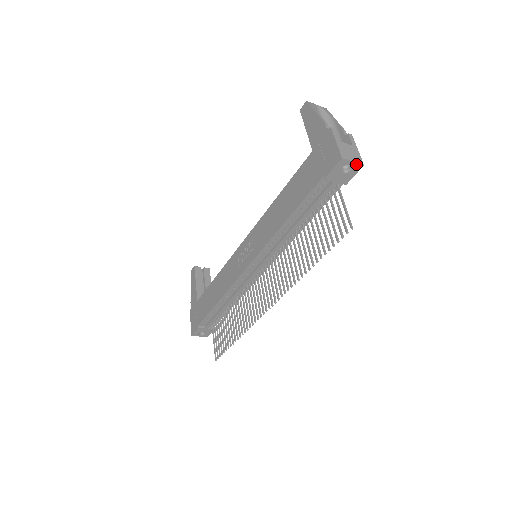
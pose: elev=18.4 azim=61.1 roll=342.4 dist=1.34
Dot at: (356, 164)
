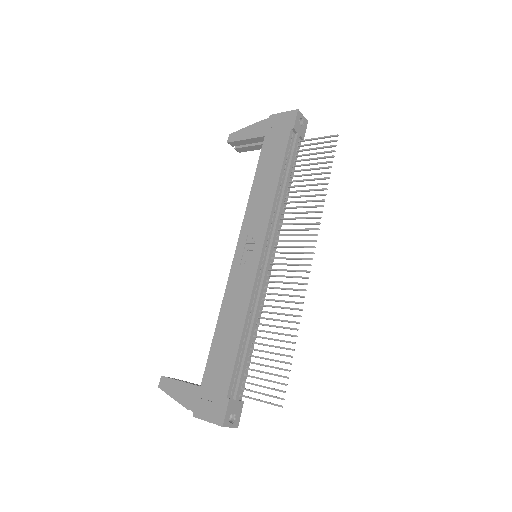
Dot at: (305, 119)
